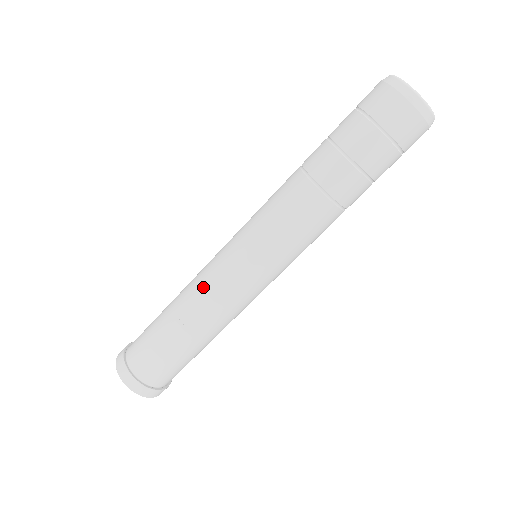
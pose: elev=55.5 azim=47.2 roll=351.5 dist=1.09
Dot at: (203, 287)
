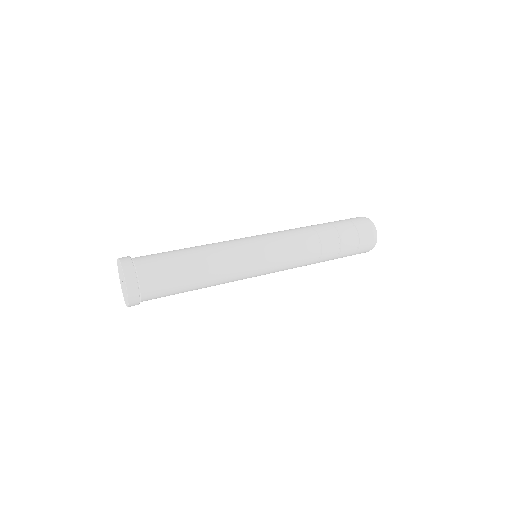
Dot at: (227, 254)
